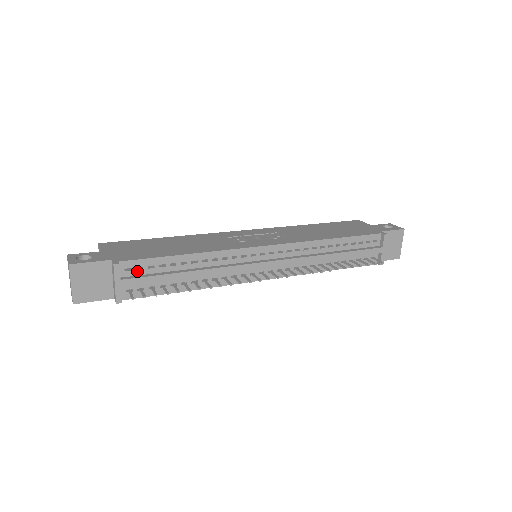
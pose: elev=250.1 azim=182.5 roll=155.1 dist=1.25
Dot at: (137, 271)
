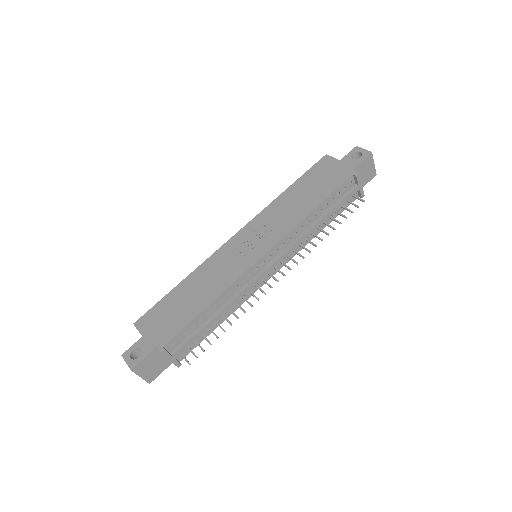
Dot at: (179, 341)
